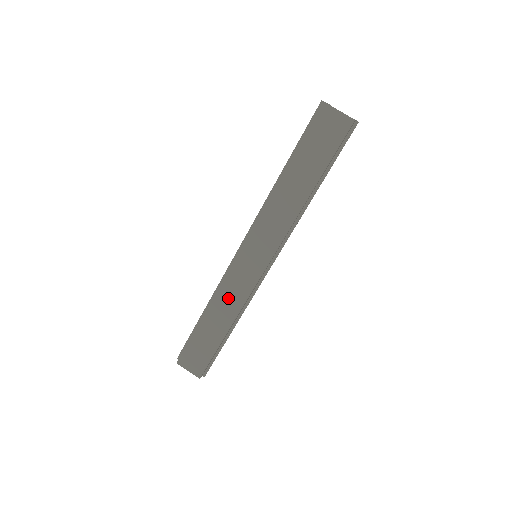
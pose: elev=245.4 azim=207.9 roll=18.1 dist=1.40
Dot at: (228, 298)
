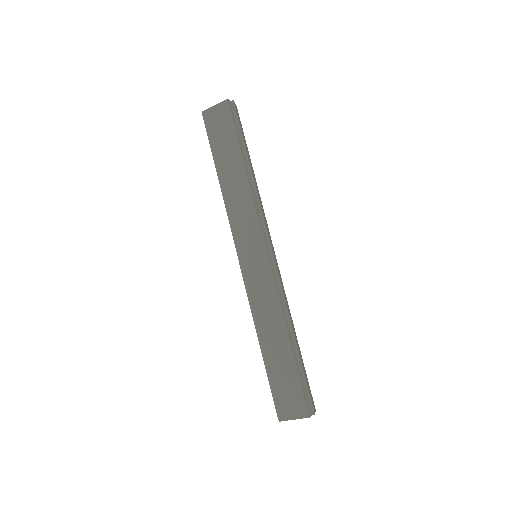
Dot at: (264, 310)
